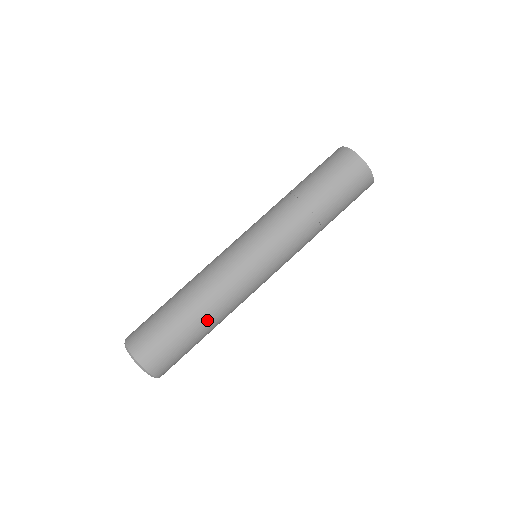
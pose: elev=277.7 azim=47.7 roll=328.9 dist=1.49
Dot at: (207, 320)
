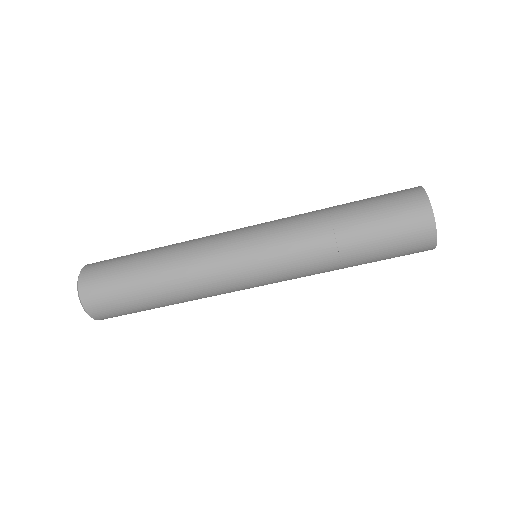
Dot at: occluded
